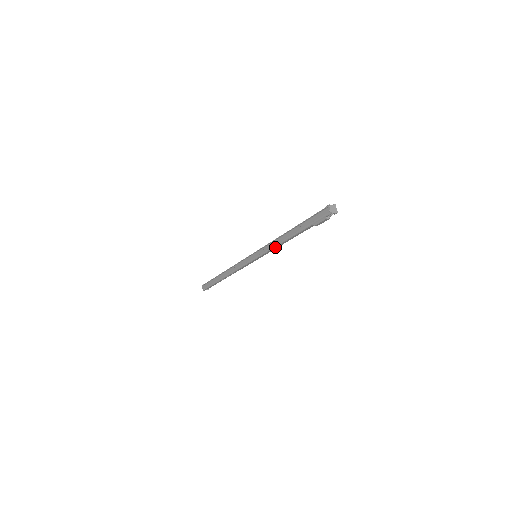
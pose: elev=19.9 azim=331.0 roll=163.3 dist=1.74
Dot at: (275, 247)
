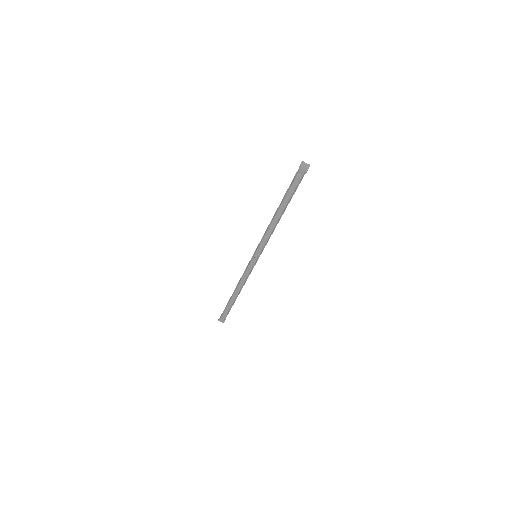
Dot at: (266, 234)
